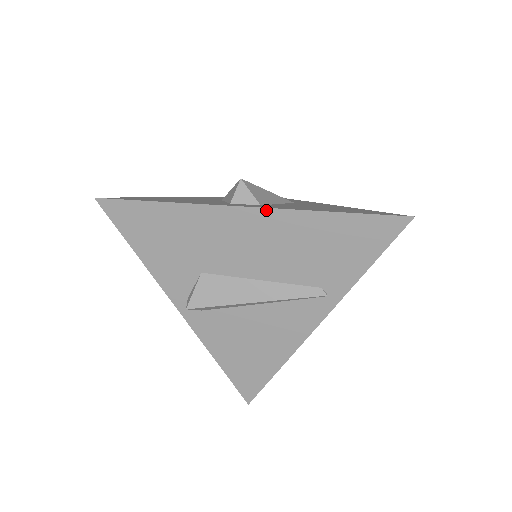
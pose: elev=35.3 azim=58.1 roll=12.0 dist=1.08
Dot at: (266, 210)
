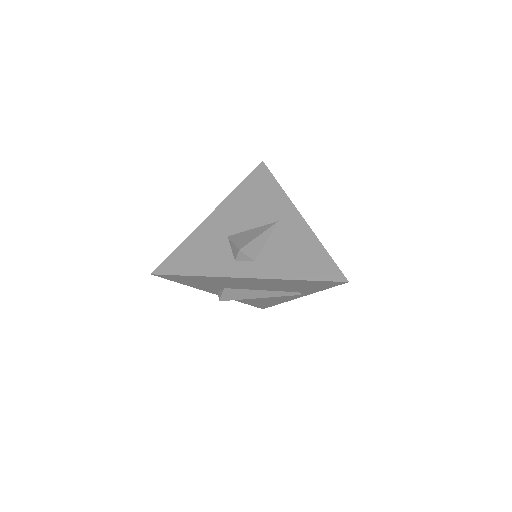
Dot at: (258, 279)
